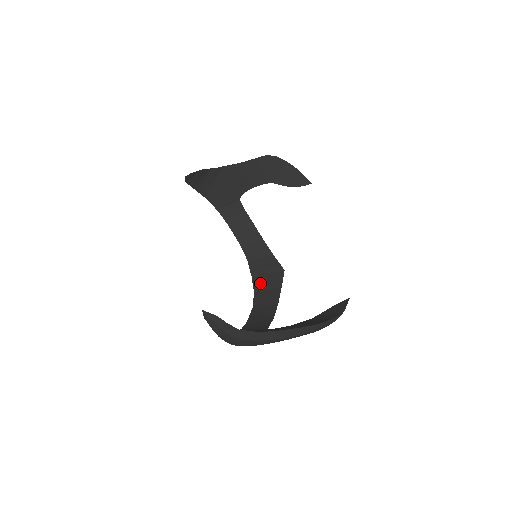
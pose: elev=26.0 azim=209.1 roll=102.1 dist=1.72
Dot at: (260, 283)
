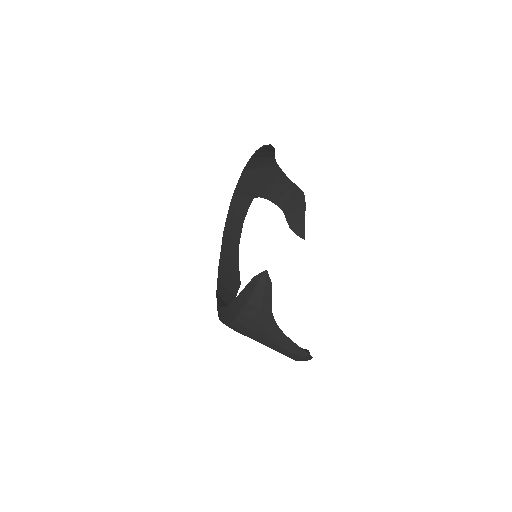
Dot at: (223, 278)
